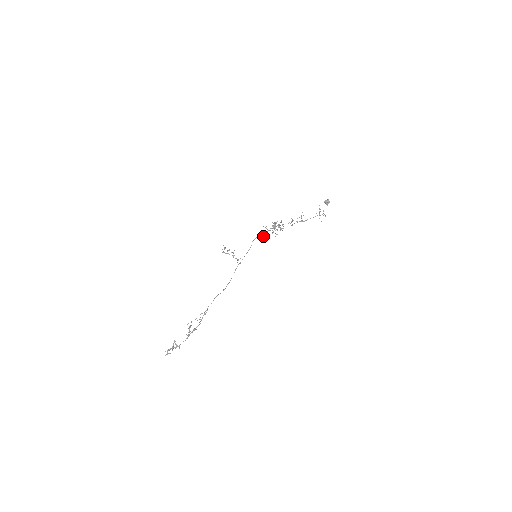
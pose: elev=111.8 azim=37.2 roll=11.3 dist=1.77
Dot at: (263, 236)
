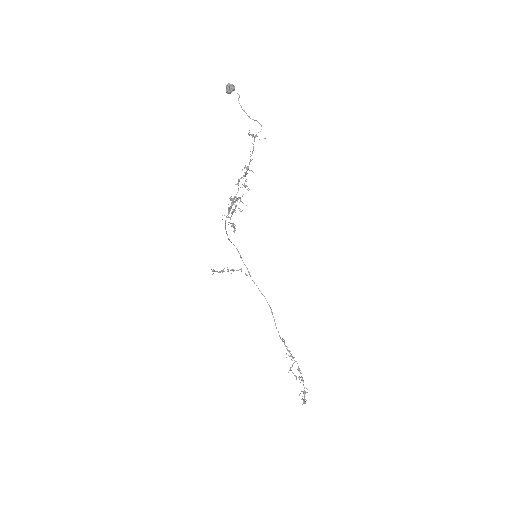
Dot at: occluded
